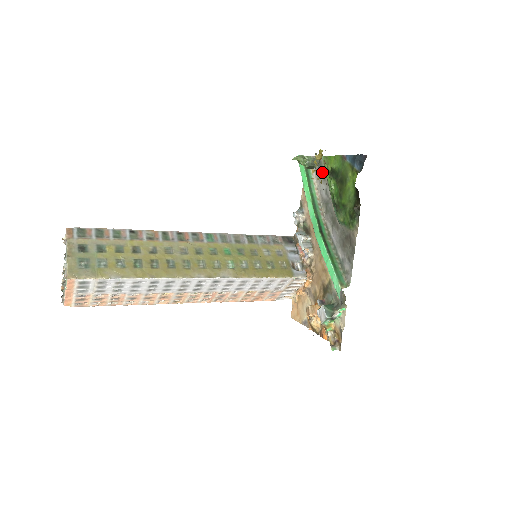
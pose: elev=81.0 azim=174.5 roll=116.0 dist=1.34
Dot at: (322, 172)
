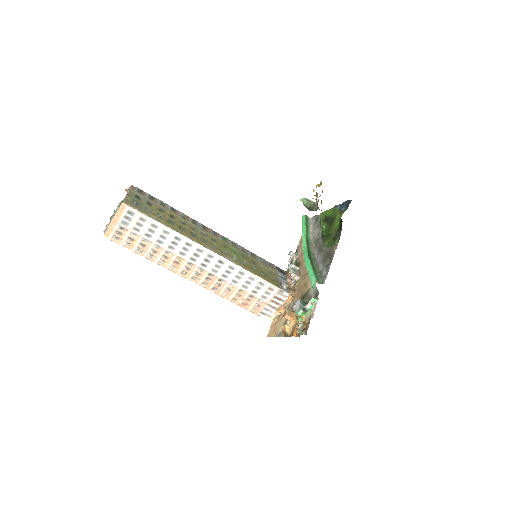
Dot at: (318, 223)
